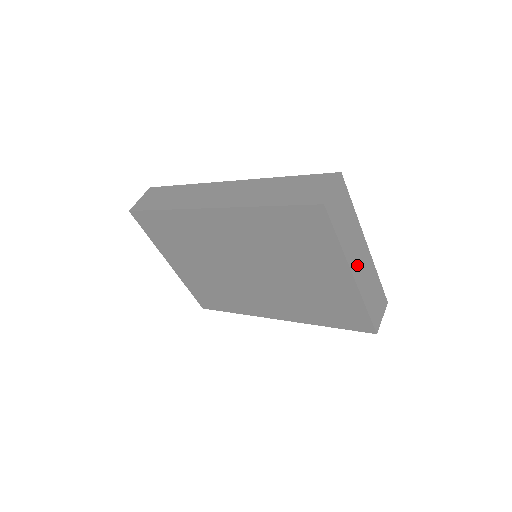
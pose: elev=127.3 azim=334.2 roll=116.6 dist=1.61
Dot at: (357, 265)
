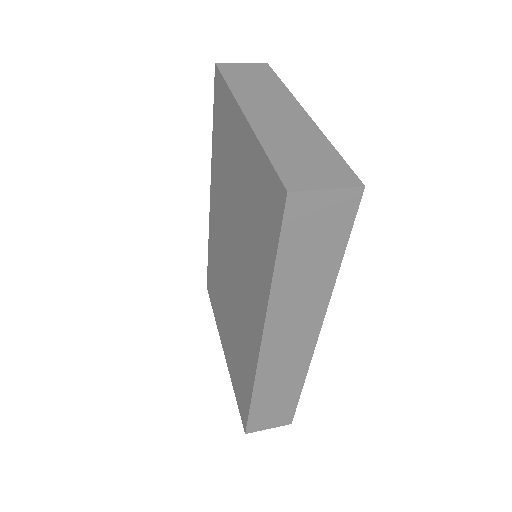
Dot at: (262, 111)
